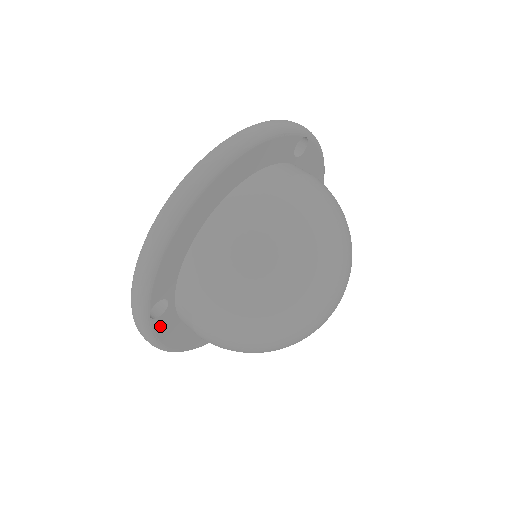
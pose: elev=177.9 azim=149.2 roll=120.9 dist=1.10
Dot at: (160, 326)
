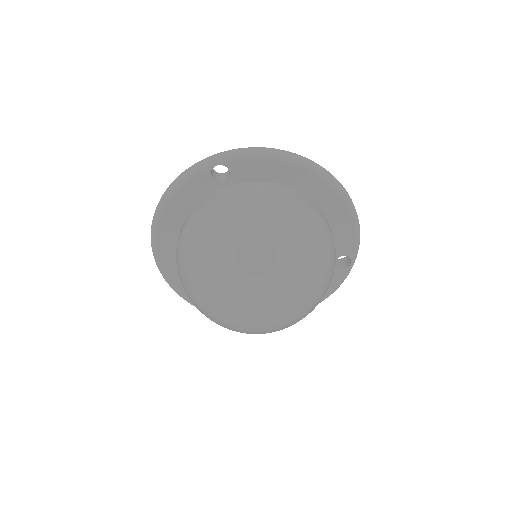
Dot at: (200, 181)
